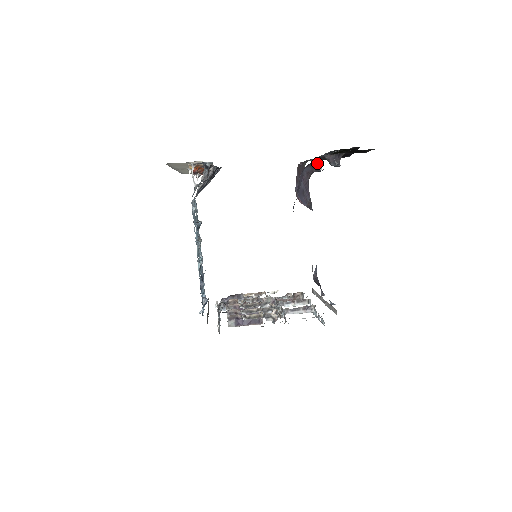
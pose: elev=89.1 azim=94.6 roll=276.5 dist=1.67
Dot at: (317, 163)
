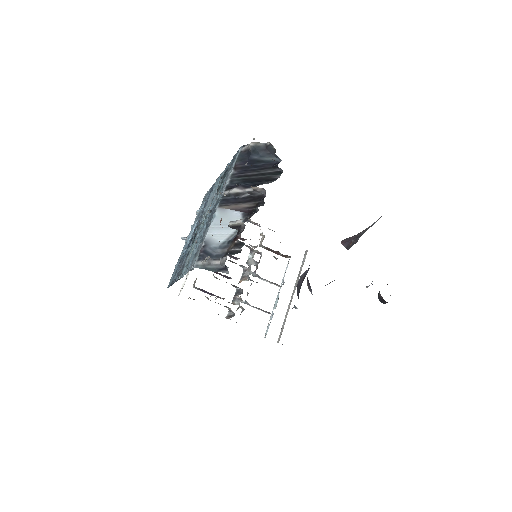
Dot at: occluded
